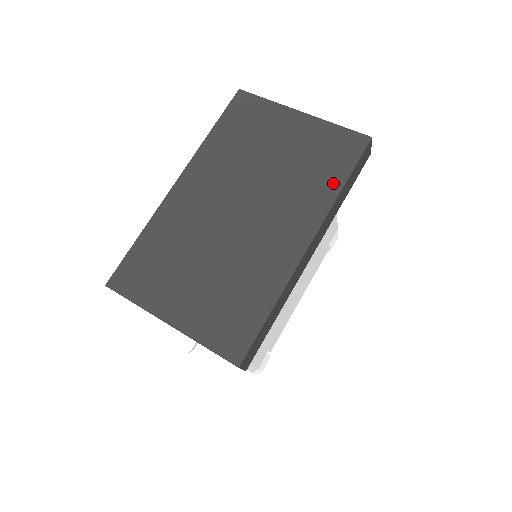
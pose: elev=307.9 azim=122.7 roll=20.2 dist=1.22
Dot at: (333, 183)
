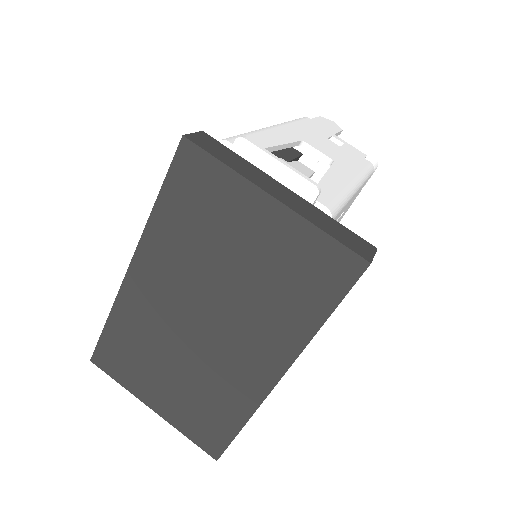
Dot at: (310, 317)
